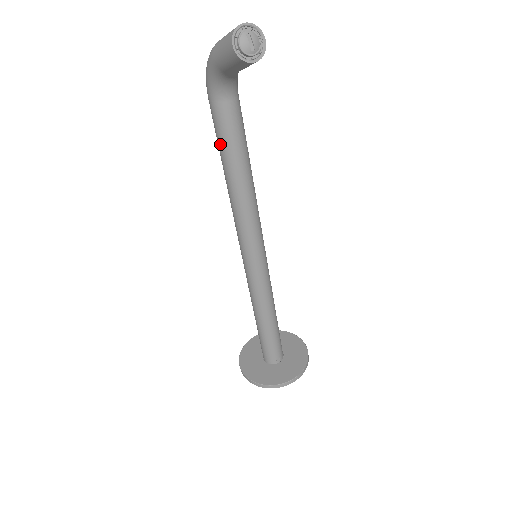
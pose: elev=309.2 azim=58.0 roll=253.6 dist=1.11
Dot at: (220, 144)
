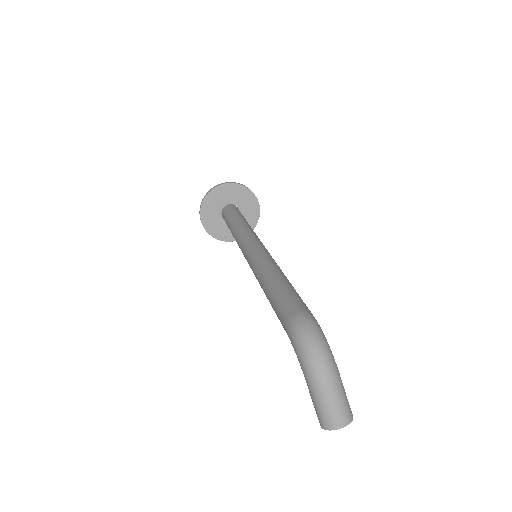
Dot at: occluded
